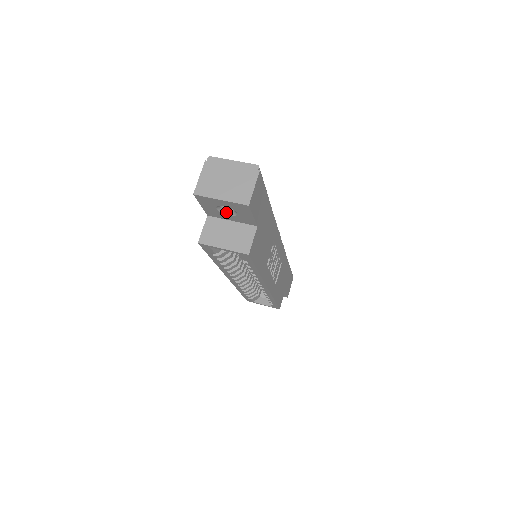
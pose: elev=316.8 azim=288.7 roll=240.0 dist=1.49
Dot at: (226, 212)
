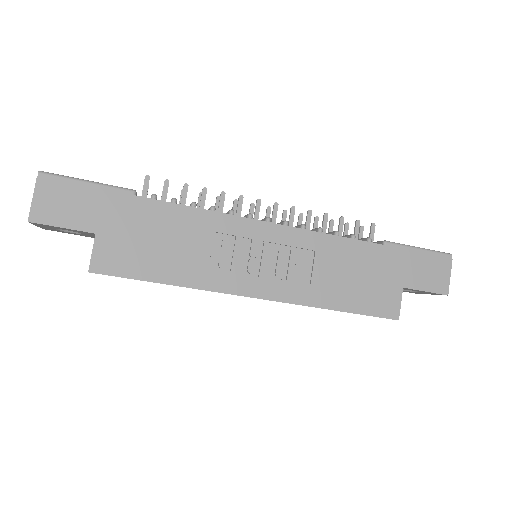
Dot at: occluded
